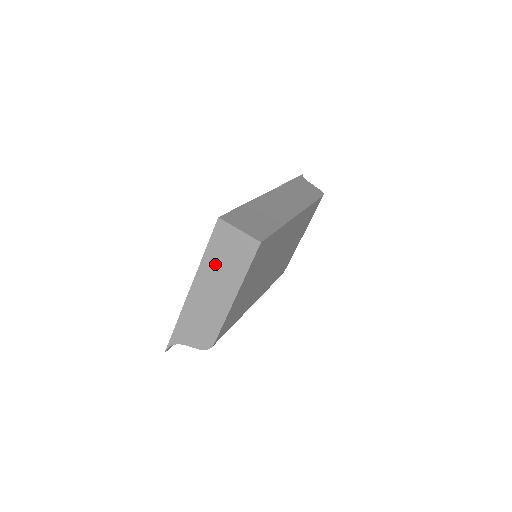
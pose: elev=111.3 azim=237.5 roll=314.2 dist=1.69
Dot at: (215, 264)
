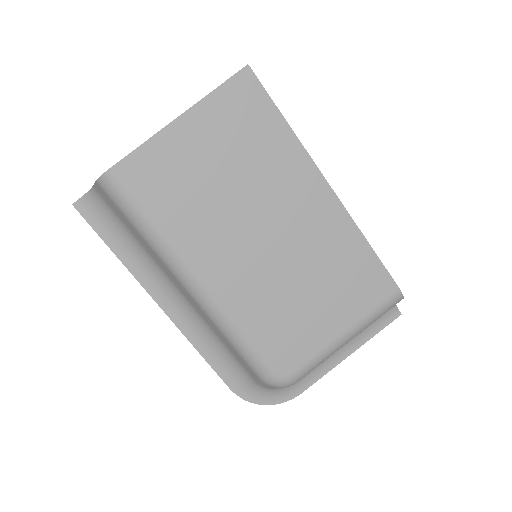
Dot at: occluded
